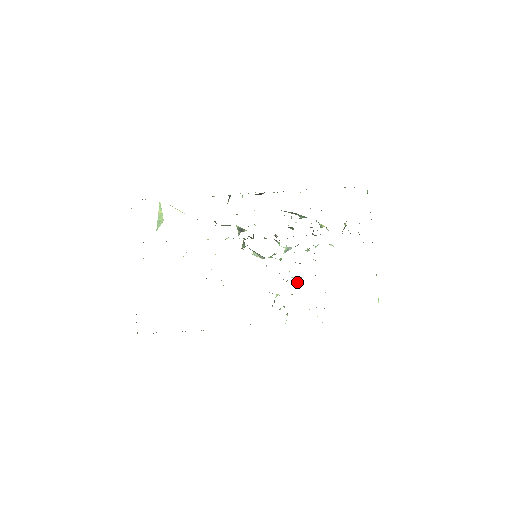
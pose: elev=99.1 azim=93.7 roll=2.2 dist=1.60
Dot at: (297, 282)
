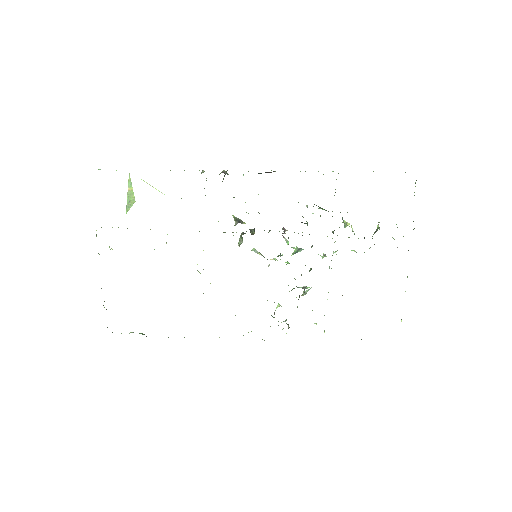
Dot at: (305, 294)
